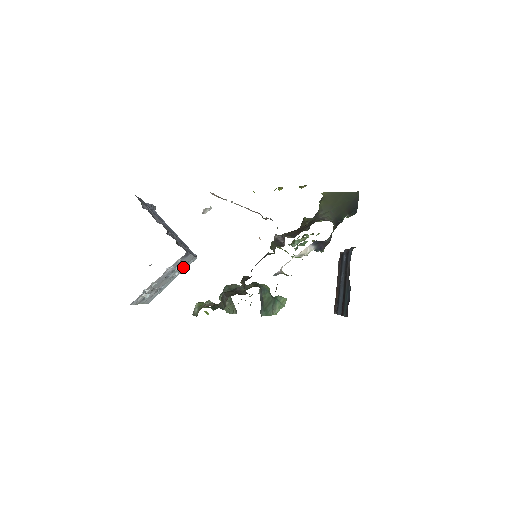
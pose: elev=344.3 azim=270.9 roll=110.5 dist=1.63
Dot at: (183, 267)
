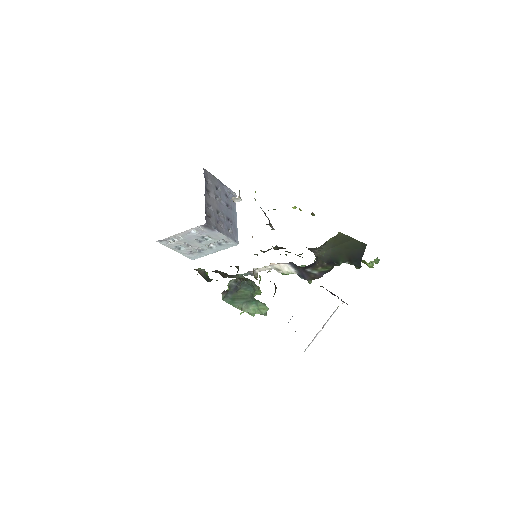
Dot at: (221, 244)
